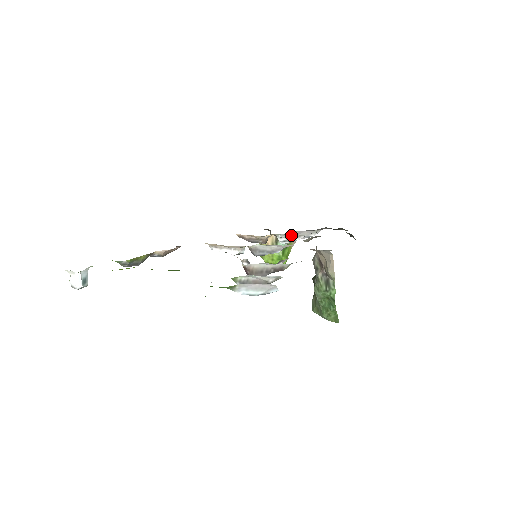
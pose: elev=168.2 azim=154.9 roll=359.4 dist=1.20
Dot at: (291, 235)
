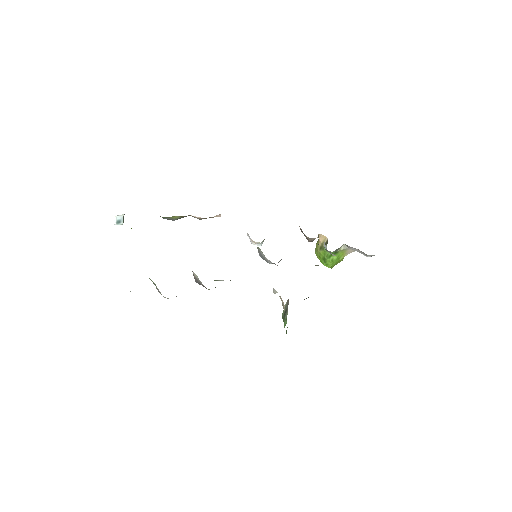
Dot at: (343, 245)
